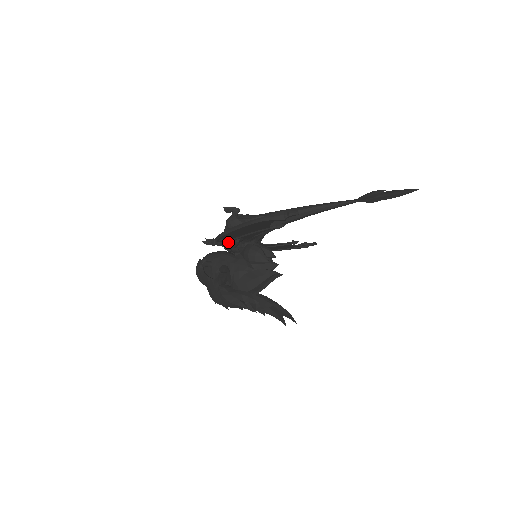
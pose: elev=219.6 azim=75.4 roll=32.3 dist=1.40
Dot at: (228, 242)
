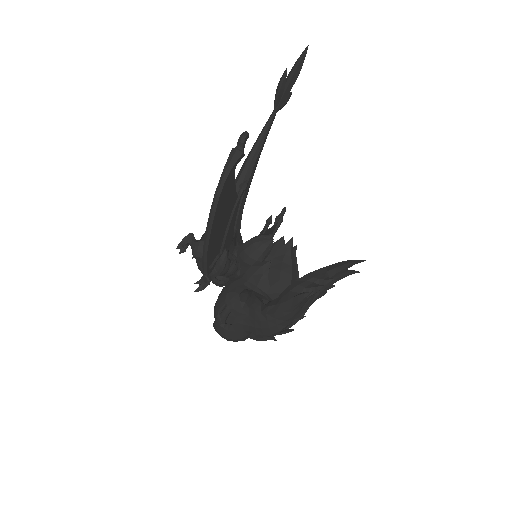
Dot at: (218, 265)
